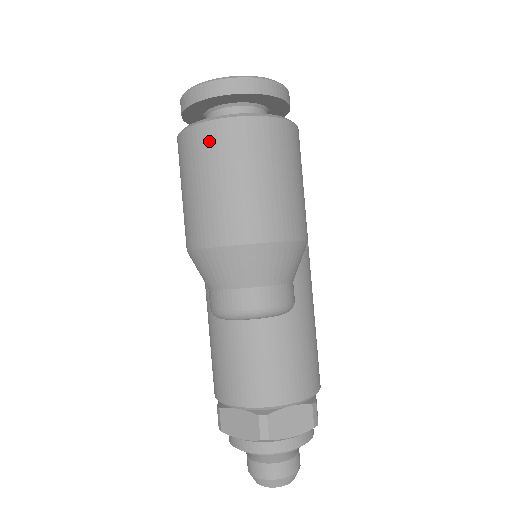
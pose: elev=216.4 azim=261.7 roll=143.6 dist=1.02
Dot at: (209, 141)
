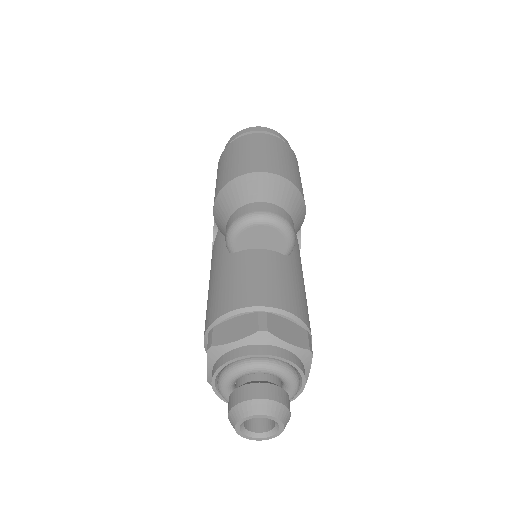
Dot at: (248, 140)
